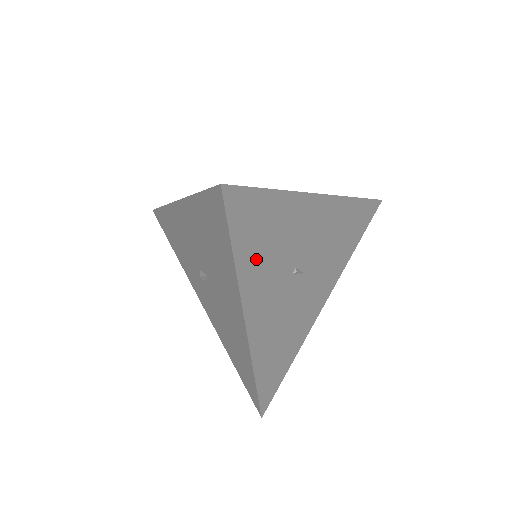
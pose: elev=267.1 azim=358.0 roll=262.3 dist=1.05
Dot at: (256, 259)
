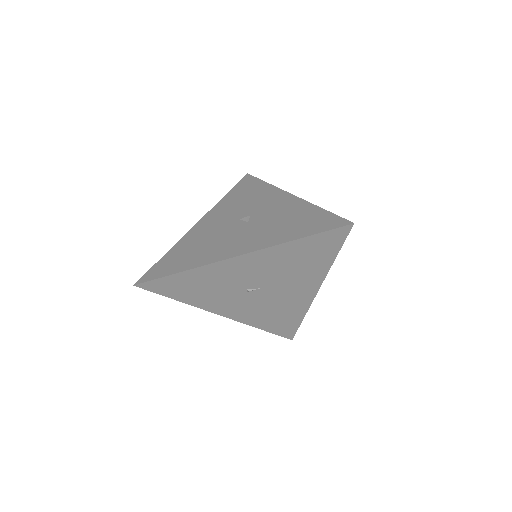
Dot at: (198, 296)
